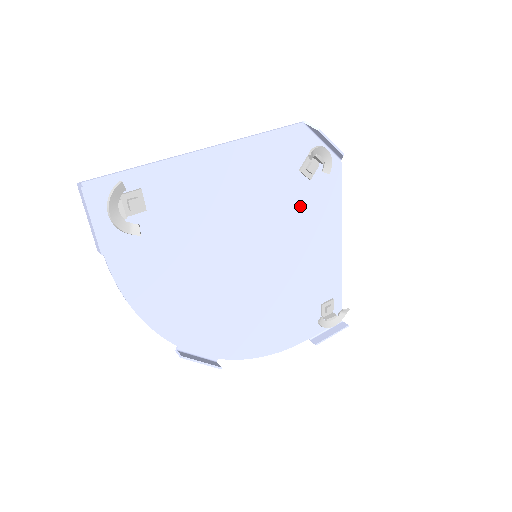
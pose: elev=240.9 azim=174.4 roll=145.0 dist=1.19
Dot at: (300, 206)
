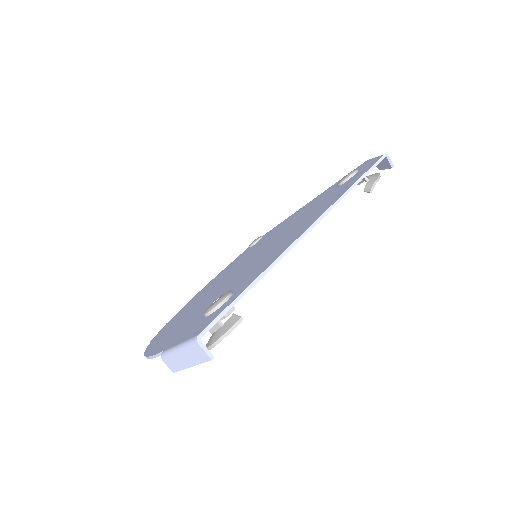
Dot at: occluded
